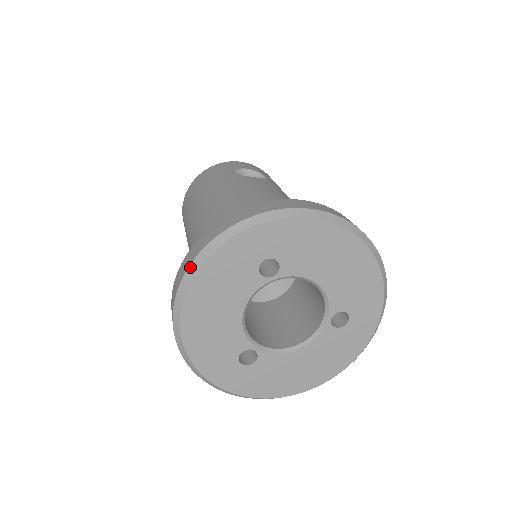
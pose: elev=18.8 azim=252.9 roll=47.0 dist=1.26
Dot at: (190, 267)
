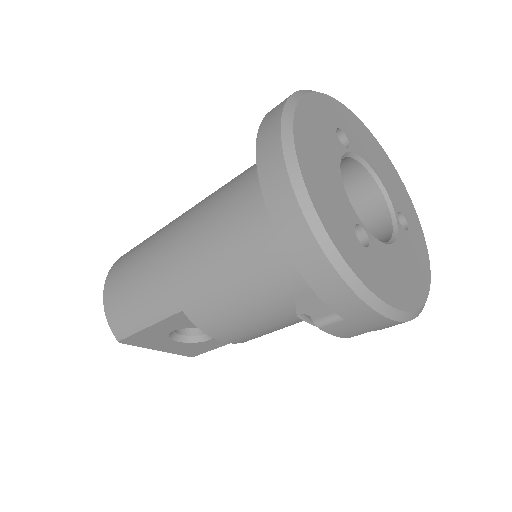
Dot at: (286, 106)
